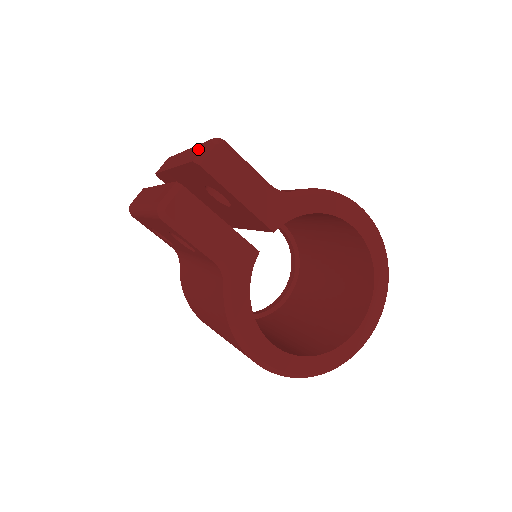
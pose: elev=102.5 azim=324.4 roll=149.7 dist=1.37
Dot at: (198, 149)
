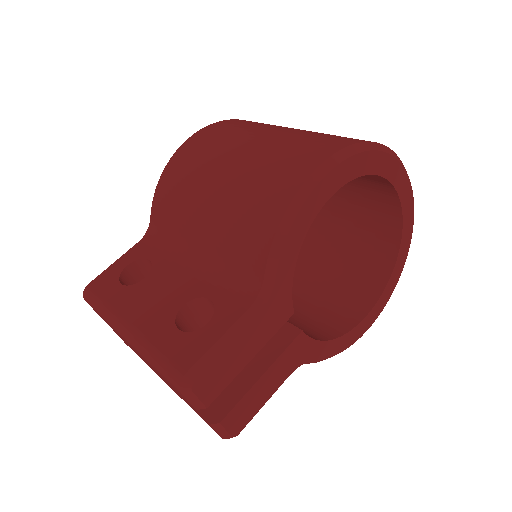
Dot at: occluded
